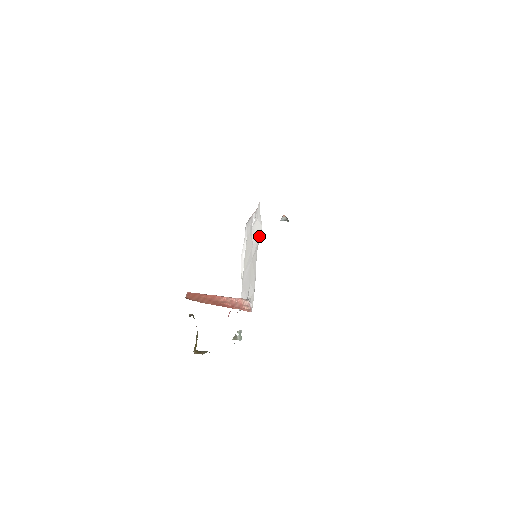
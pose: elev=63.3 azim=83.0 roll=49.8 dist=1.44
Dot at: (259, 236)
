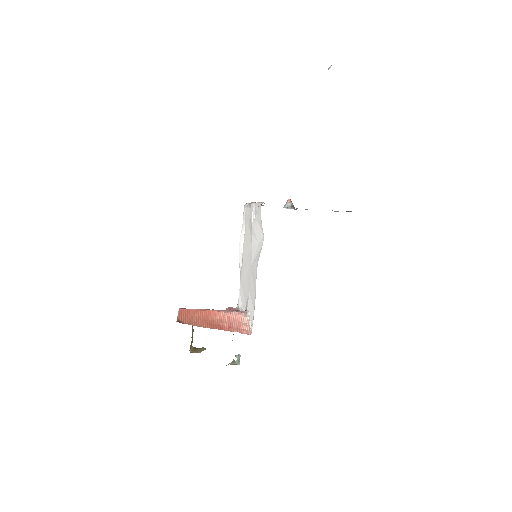
Dot at: (260, 244)
